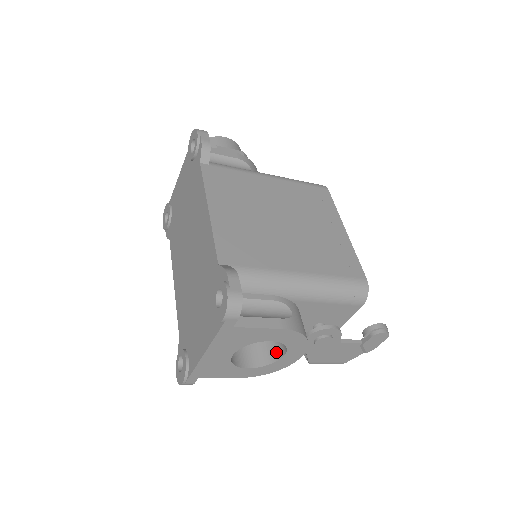
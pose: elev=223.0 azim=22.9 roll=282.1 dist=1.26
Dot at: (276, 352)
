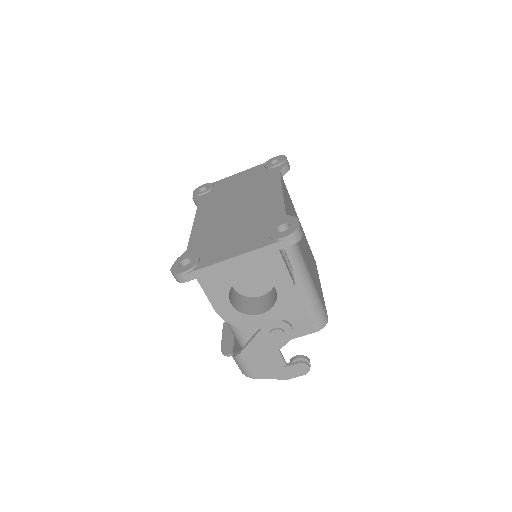
Dot at: (254, 310)
